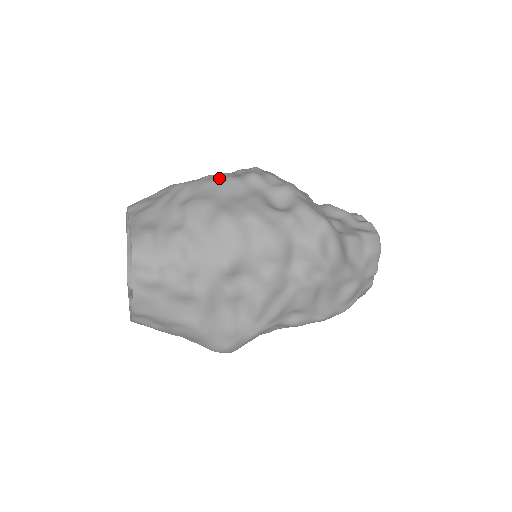
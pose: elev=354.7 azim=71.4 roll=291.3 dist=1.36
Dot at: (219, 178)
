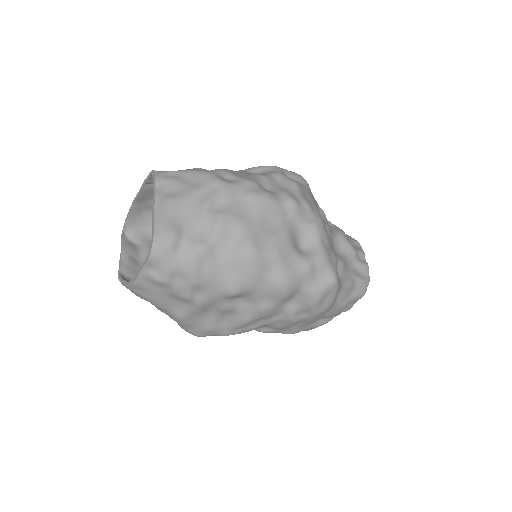
Dot at: (259, 194)
